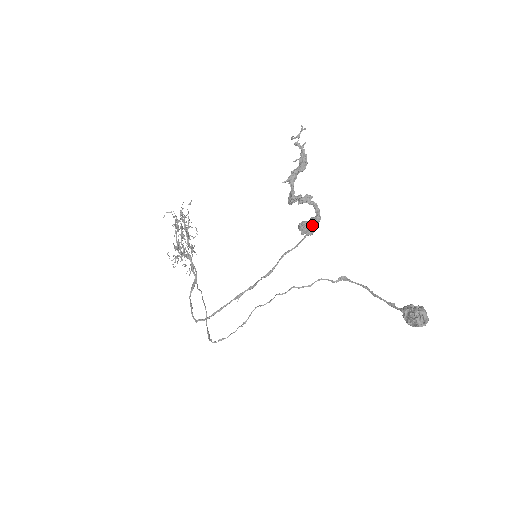
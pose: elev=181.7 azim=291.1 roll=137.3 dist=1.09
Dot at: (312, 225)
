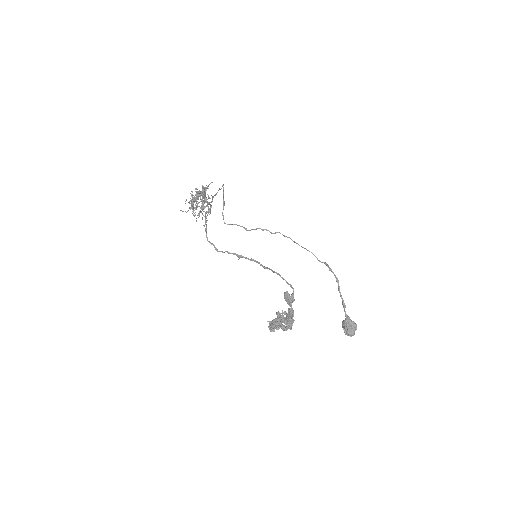
Dot at: (290, 313)
